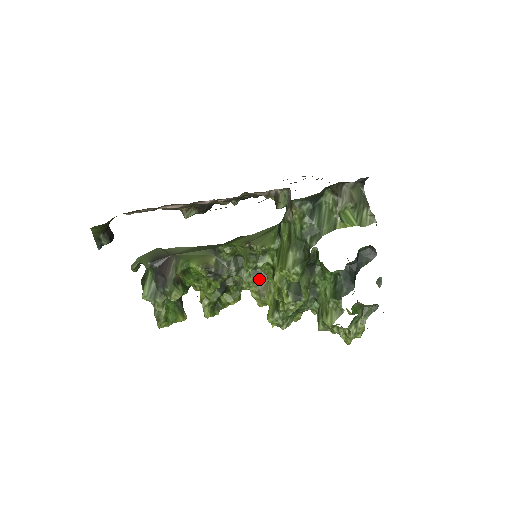
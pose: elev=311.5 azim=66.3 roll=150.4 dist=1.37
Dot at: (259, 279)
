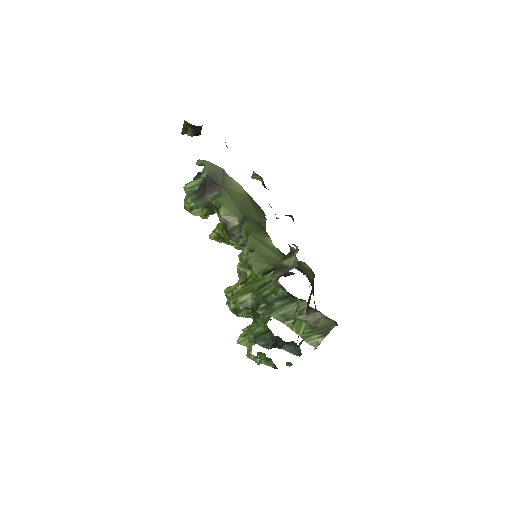
Dot at: occluded
